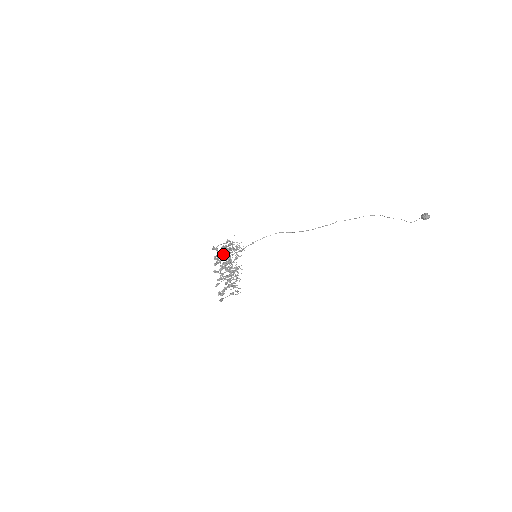
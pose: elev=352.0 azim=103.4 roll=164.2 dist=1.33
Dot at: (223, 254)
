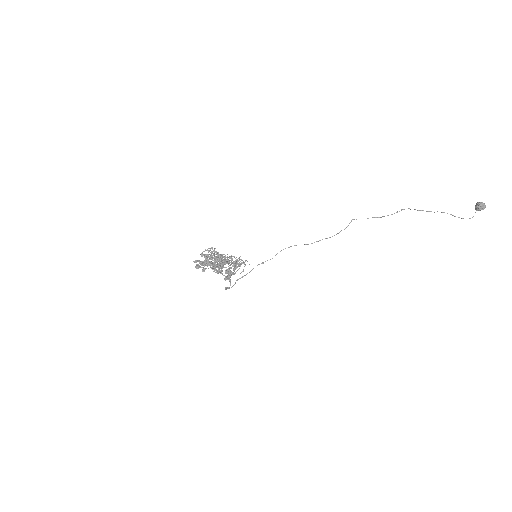
Dot at: occluded
